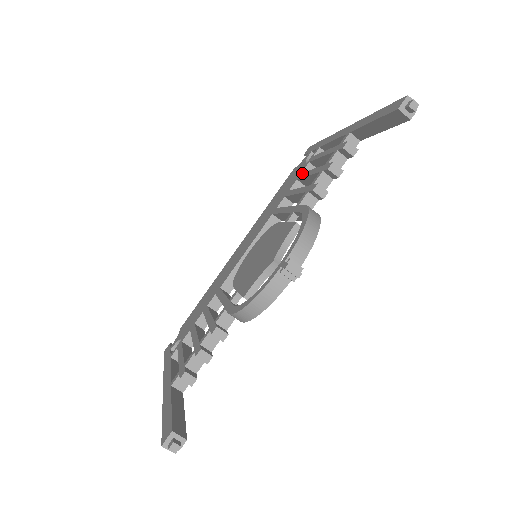
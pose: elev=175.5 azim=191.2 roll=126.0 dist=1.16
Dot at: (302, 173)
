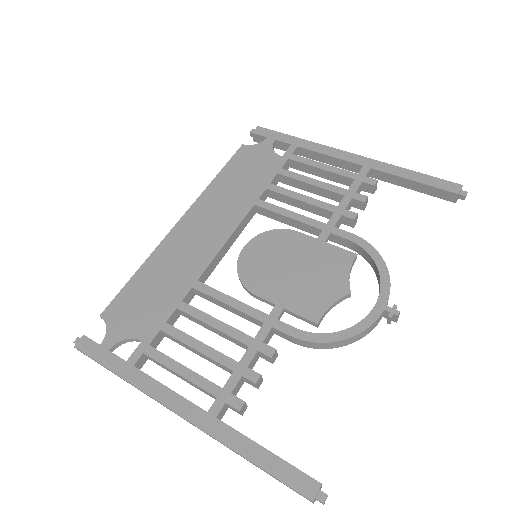
Dot at: (287, 170)
